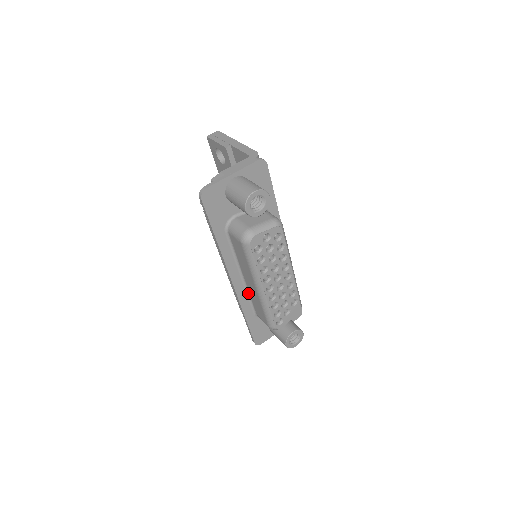
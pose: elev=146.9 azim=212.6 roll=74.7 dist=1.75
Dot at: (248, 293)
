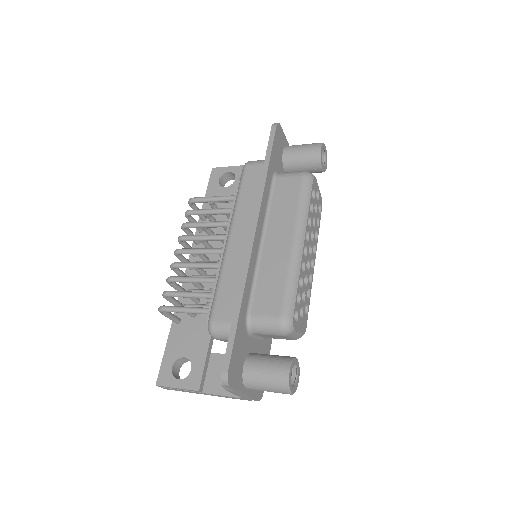
Dot at: (256, 270)
